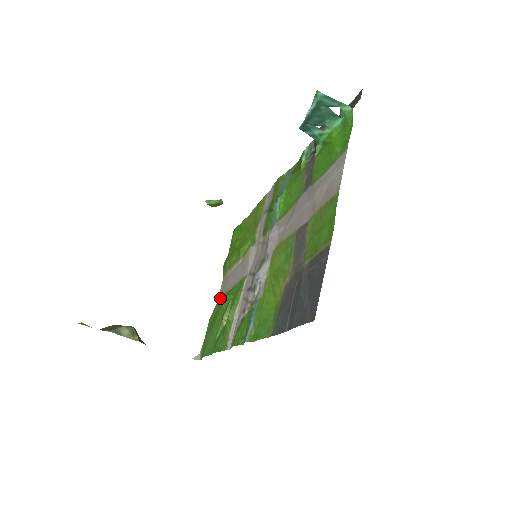
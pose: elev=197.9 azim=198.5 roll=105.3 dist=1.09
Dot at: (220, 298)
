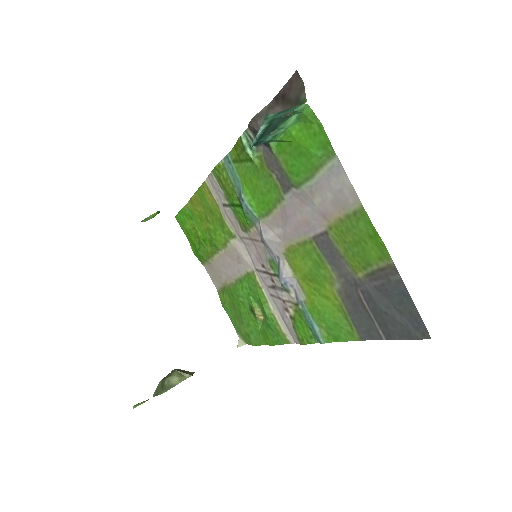
Dot at: (219, 286)
